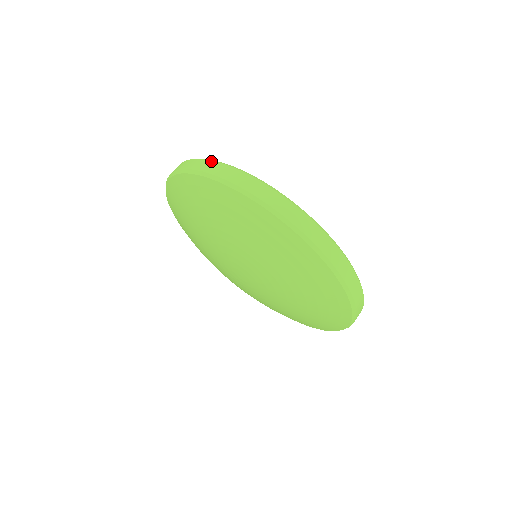
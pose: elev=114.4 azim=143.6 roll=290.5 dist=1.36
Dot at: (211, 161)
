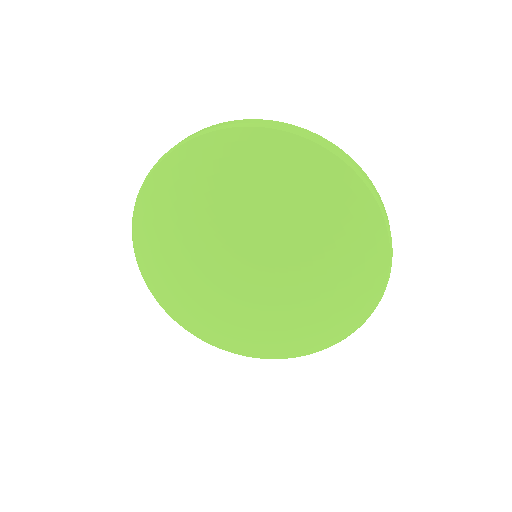
Dot at: occluded
